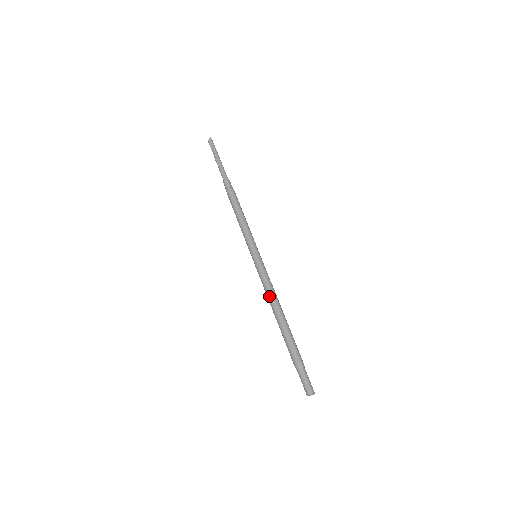
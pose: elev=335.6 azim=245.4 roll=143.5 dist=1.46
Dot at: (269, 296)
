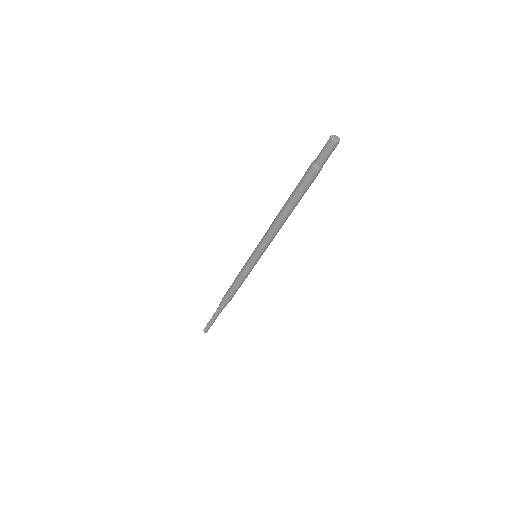
Dot at: (272, 223)
